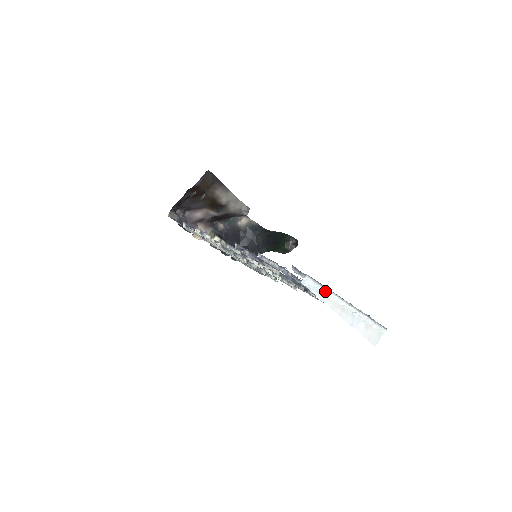
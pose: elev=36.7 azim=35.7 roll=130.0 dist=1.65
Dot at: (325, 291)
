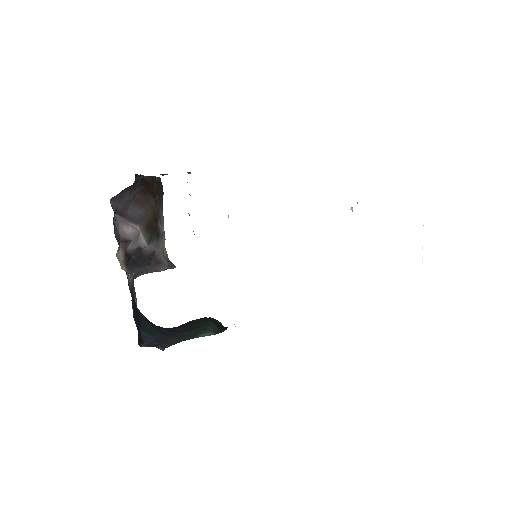
Dot at: occluded
